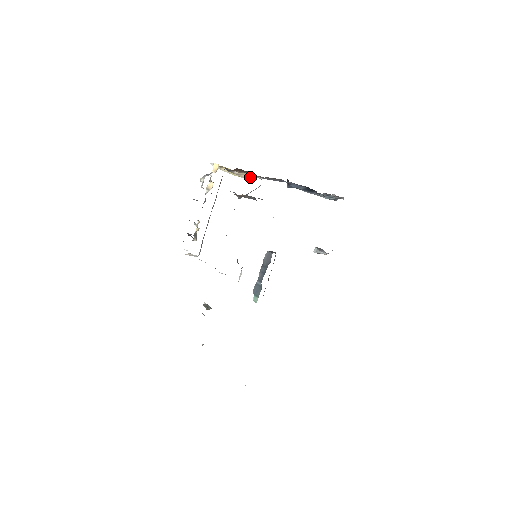
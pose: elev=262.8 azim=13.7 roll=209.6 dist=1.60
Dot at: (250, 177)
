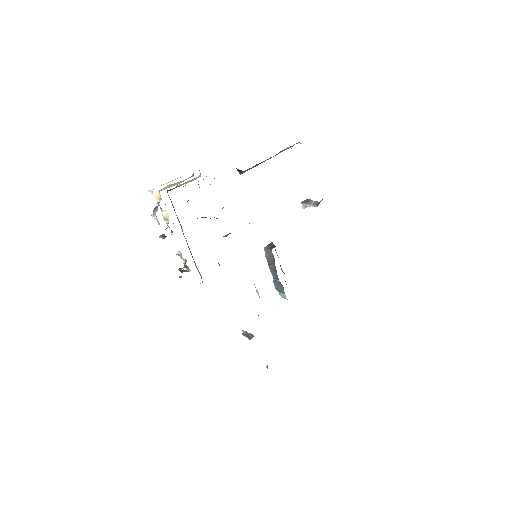
Dot at: (195, 178)
